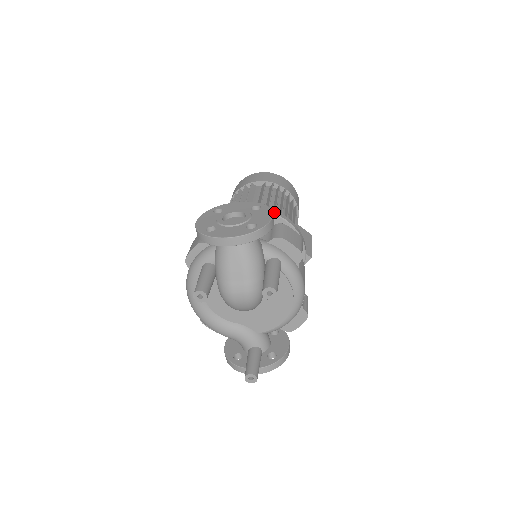
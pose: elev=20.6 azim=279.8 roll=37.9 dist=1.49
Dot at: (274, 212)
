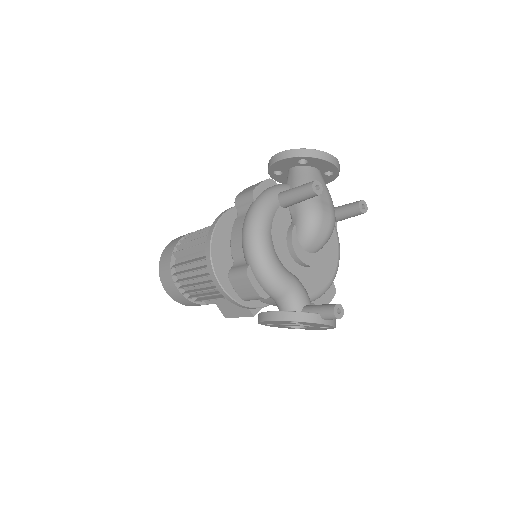
Dot at: occluded
